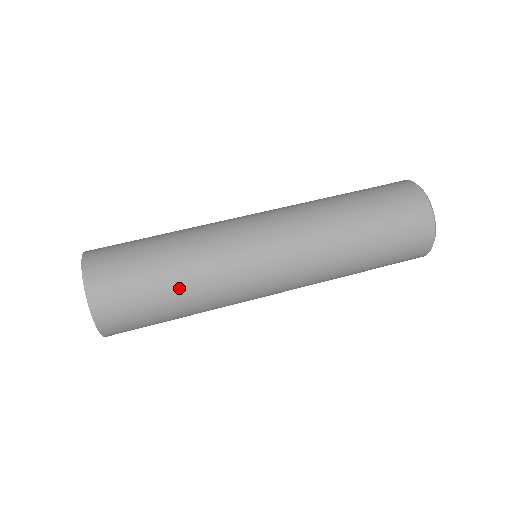
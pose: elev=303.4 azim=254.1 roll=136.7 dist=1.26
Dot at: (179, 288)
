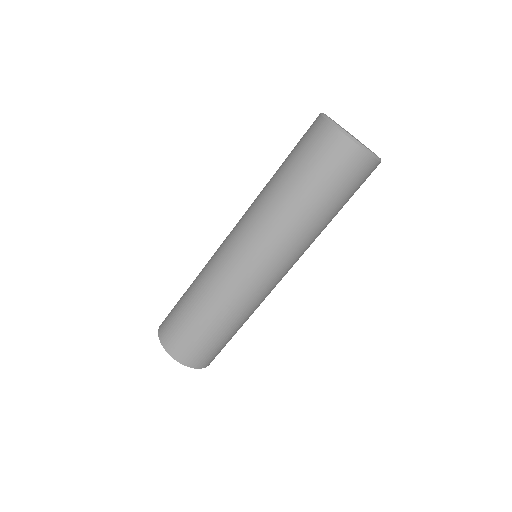
Dot at: (240, 326)
